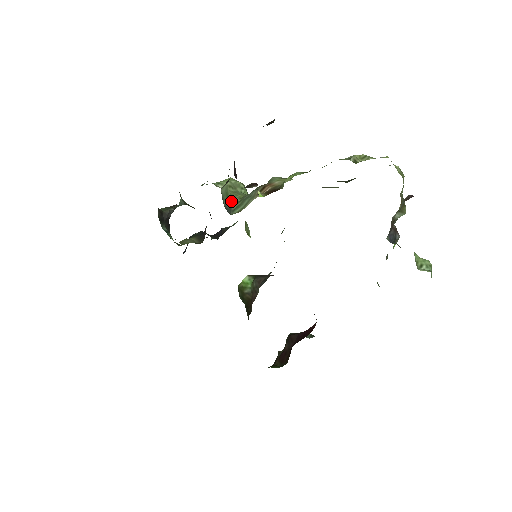
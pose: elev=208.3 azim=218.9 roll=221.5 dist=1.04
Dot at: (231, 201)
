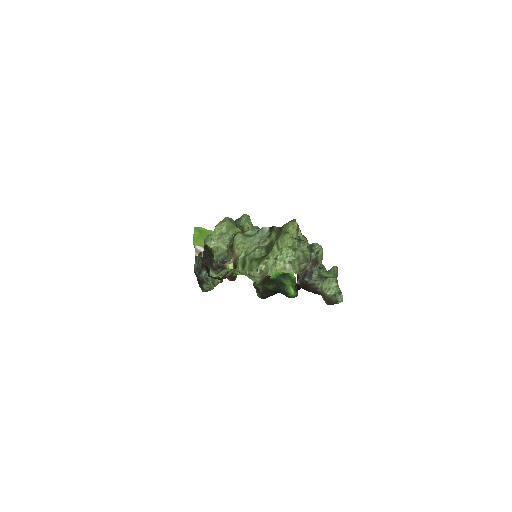
Dot at: (223, 252)
